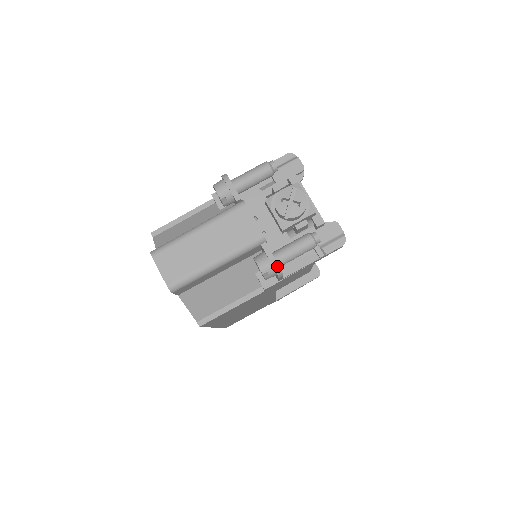
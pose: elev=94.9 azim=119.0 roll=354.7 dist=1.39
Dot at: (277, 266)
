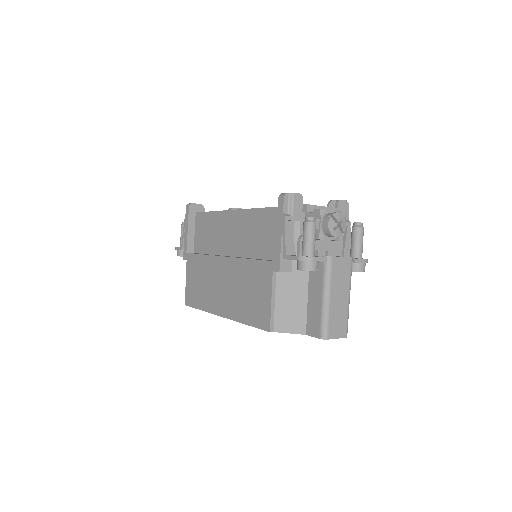
Dot at: (367, 260)
